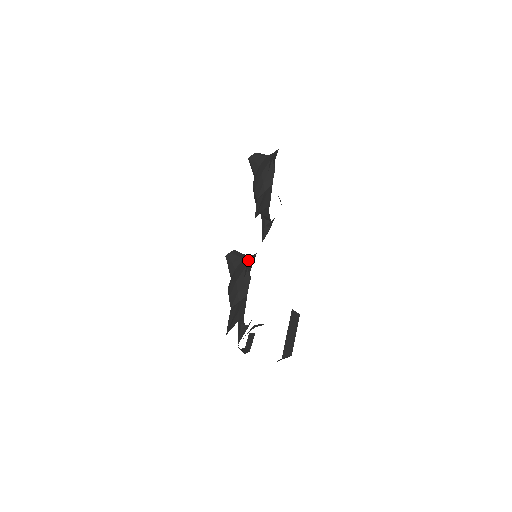
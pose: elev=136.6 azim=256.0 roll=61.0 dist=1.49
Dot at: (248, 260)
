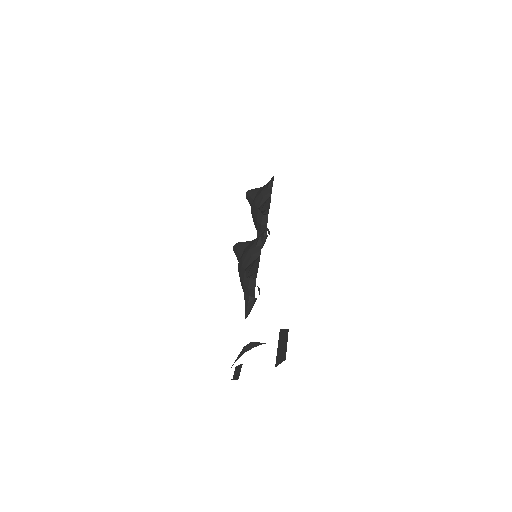
Dot at: (257, 237)
